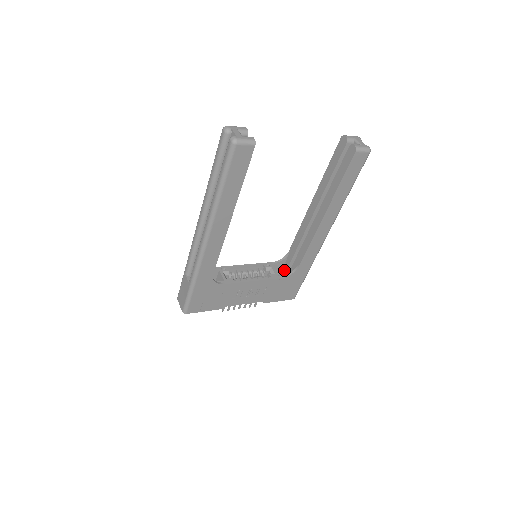
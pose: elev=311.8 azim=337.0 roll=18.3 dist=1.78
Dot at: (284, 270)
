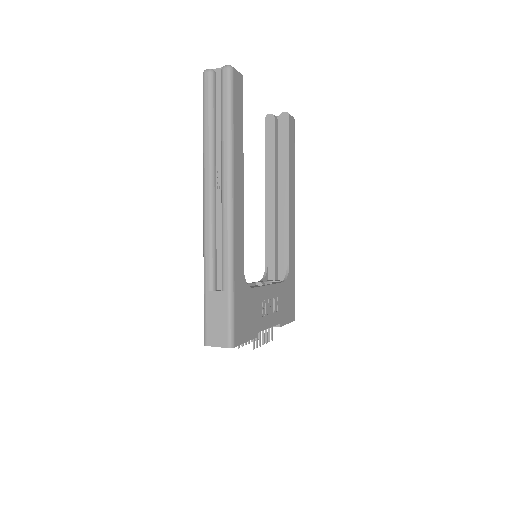
Dot at: occluded
